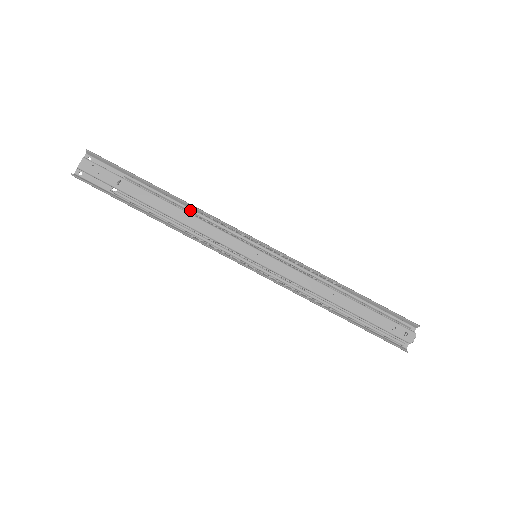
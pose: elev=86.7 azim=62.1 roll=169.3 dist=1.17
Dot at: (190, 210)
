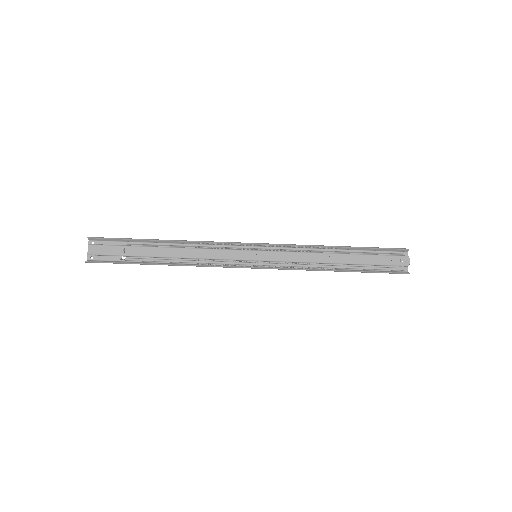
Dot at: (188, 245)
